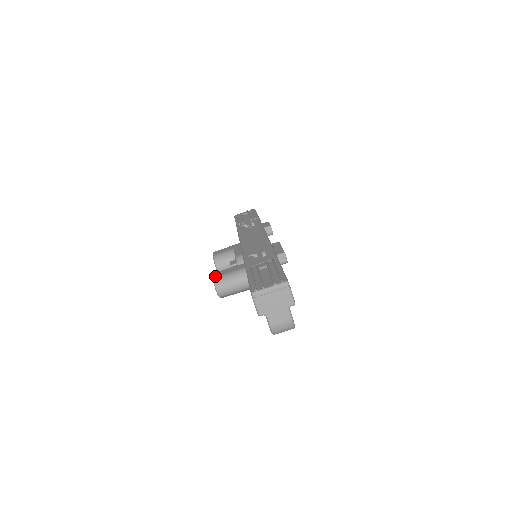
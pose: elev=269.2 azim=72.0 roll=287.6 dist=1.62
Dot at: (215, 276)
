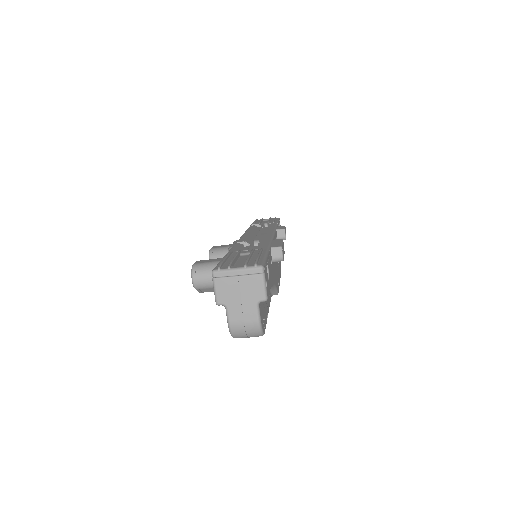
Dot at: (196, 262)
